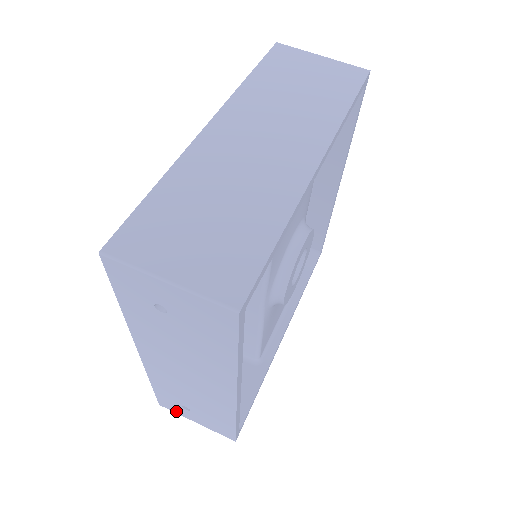
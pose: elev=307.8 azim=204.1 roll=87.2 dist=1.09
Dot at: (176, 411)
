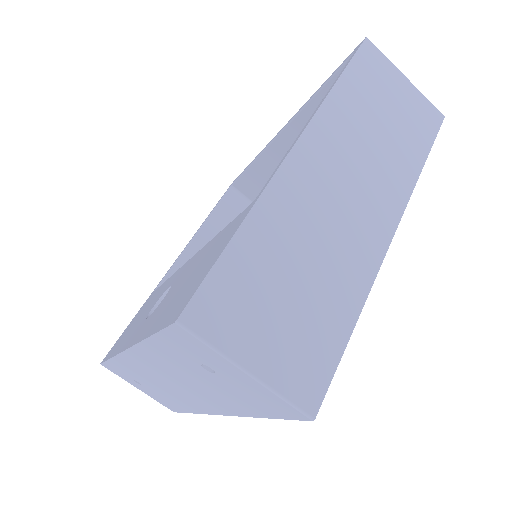
Dot at: (119, 375)
